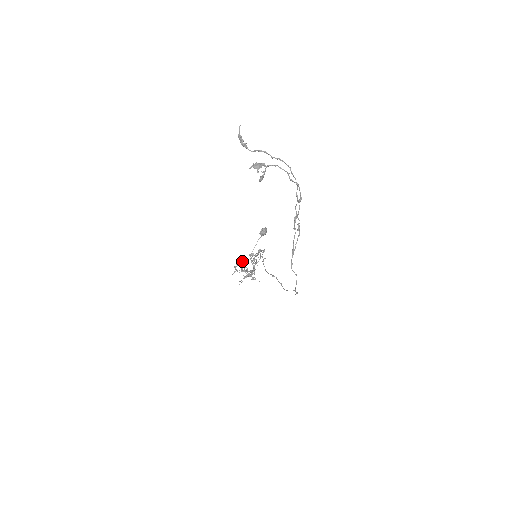
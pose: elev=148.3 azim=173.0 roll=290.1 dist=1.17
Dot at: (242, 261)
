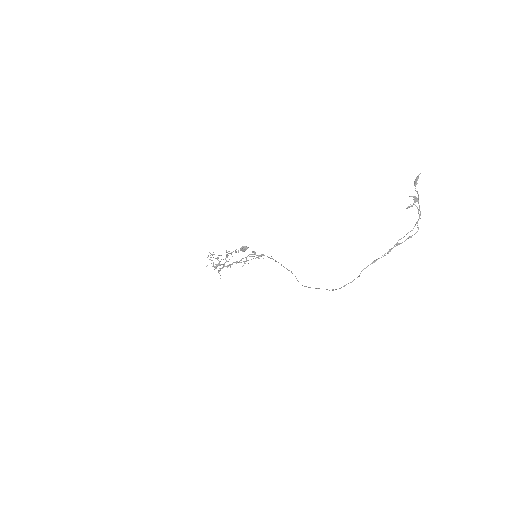
Dot at: (238, 251)
